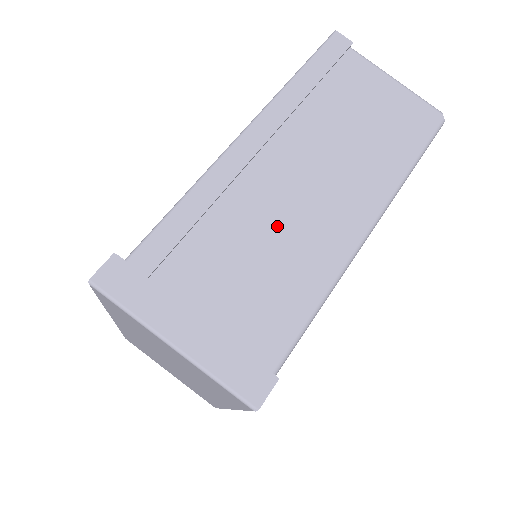
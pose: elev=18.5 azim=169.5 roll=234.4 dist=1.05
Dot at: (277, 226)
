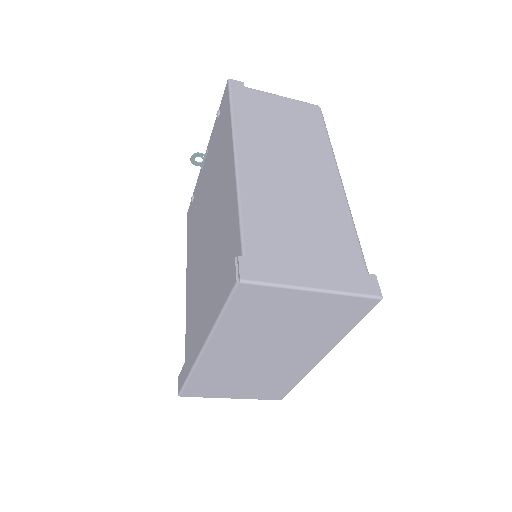
Dot at: (299, 199)
